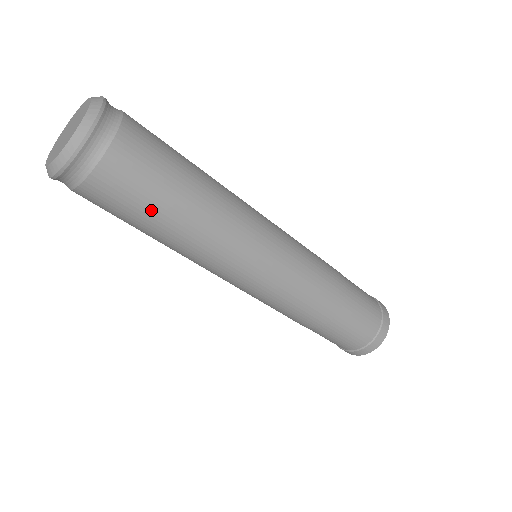
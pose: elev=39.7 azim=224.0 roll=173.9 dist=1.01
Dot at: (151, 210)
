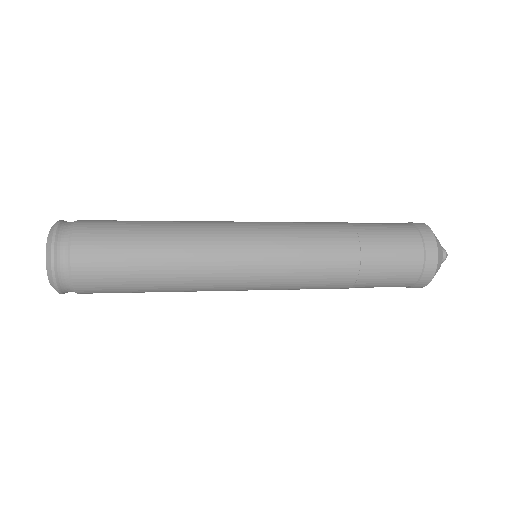
Dot at: (130, 273)
